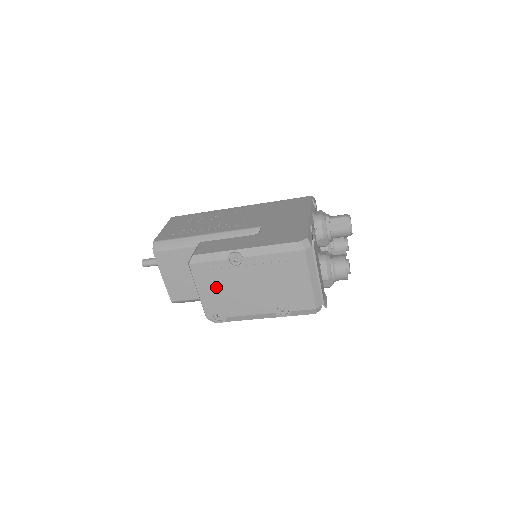
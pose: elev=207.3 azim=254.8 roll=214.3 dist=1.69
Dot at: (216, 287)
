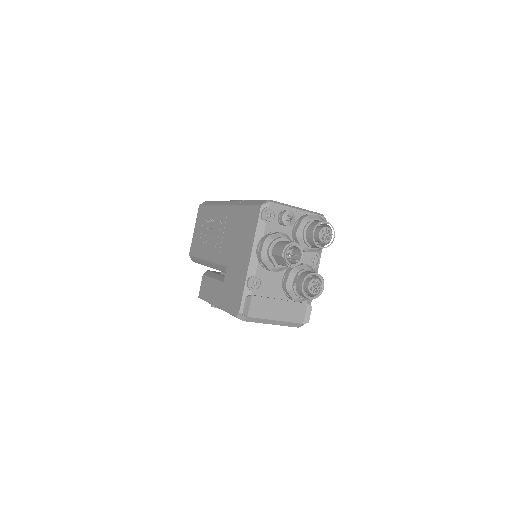
Dot at: occluded
